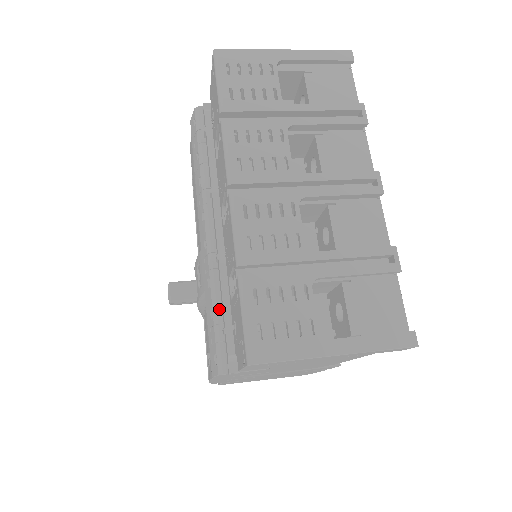
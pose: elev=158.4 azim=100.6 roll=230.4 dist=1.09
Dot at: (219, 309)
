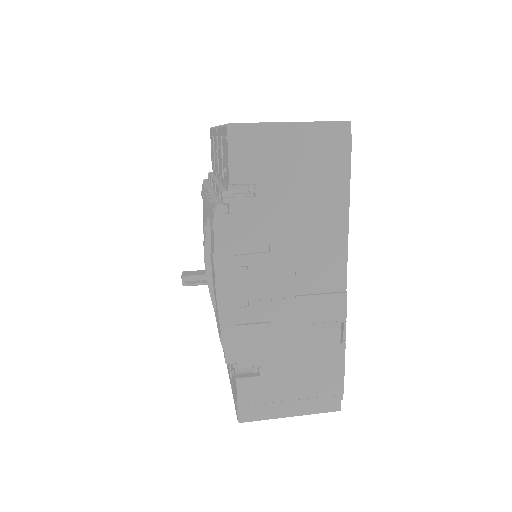
Dot at: (217, 196)
